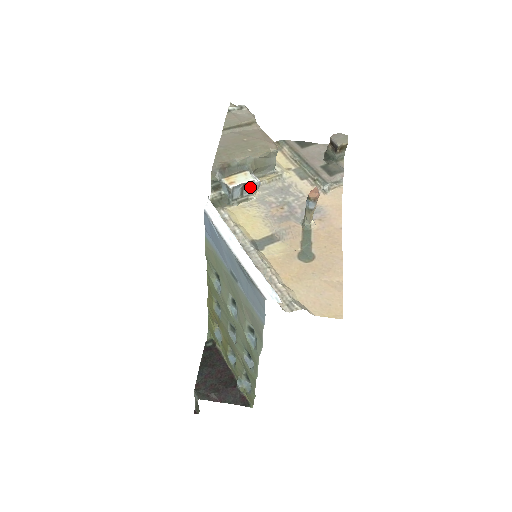
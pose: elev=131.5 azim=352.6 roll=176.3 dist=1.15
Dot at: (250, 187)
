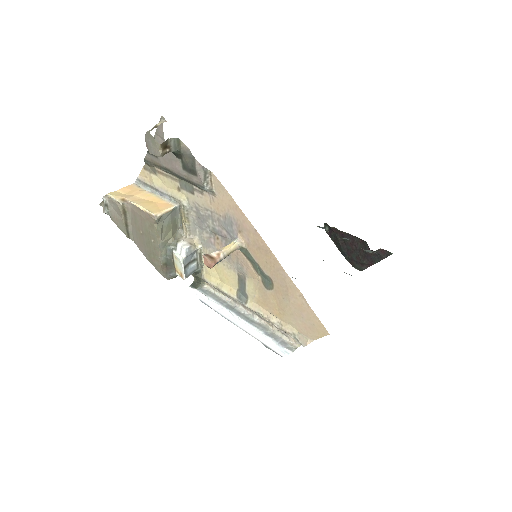
Dot at: (189, 257)
